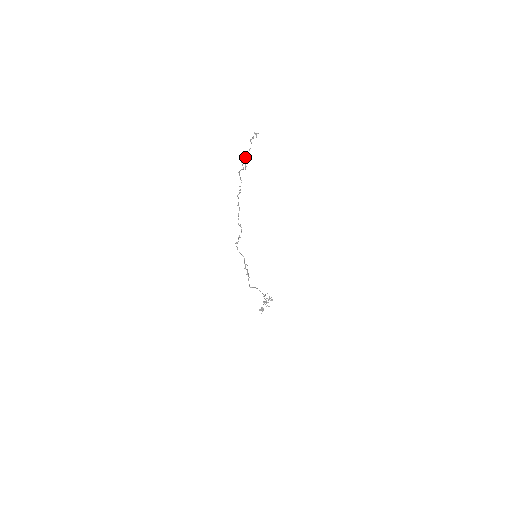
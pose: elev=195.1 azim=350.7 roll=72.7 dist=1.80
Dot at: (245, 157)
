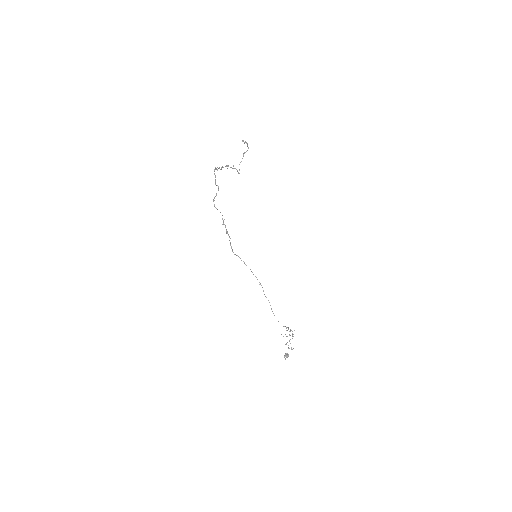
Dot at: occluded
